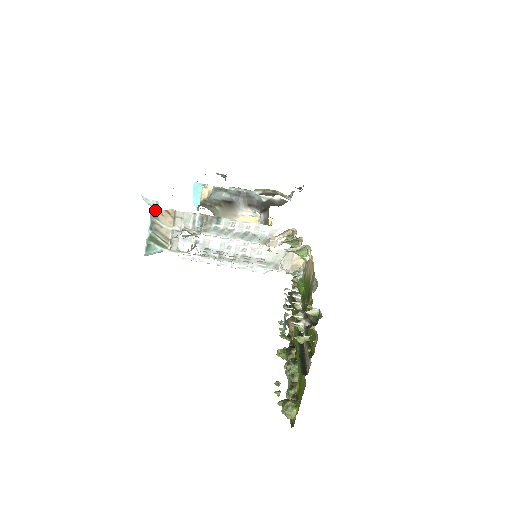
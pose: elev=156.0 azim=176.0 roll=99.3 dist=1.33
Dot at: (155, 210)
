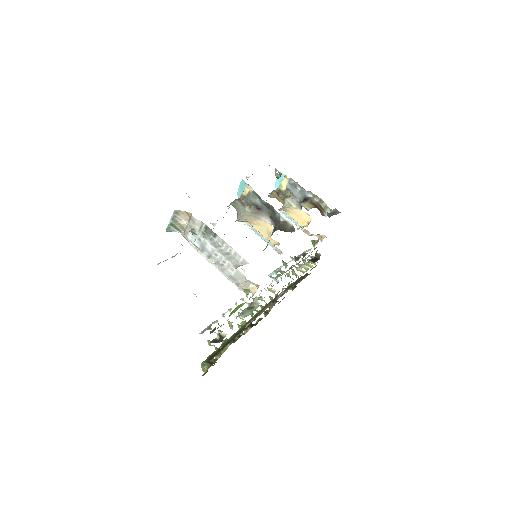
Dot at: (178, 210)
